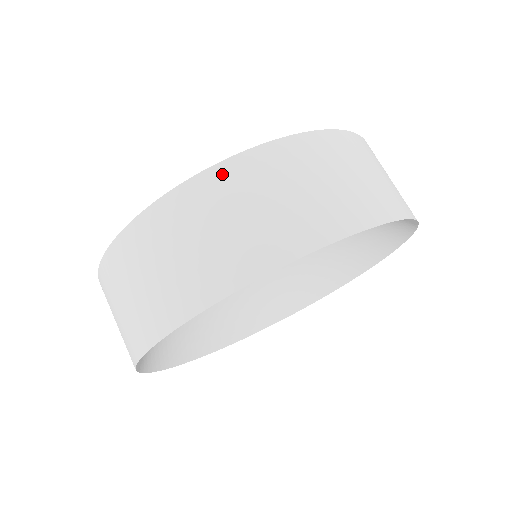
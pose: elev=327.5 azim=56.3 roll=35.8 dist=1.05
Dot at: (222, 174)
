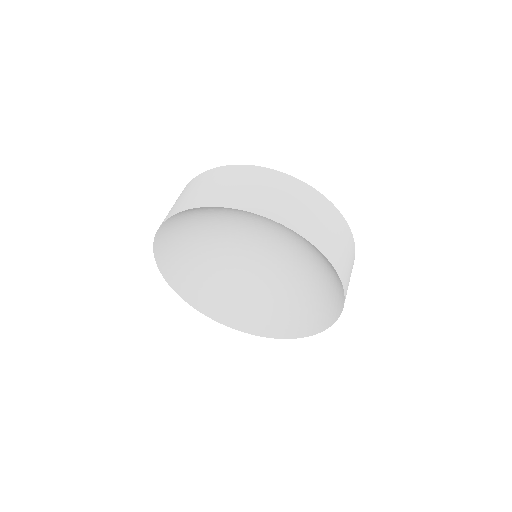
Dot at: (211, 172)
